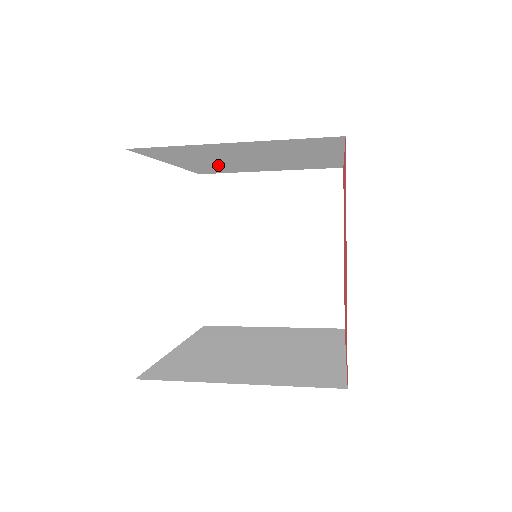
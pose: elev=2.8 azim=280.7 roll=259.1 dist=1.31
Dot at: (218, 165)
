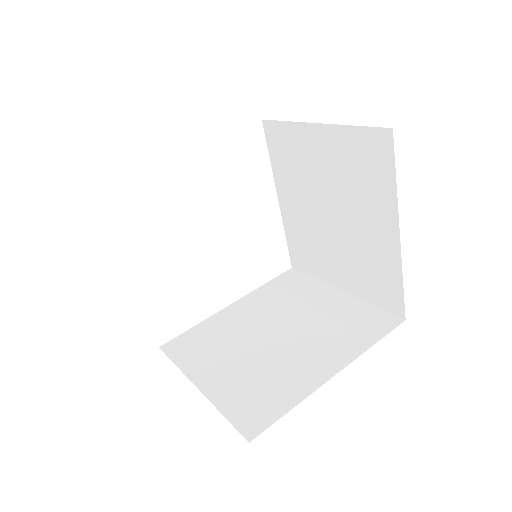
Dot at: occluded
